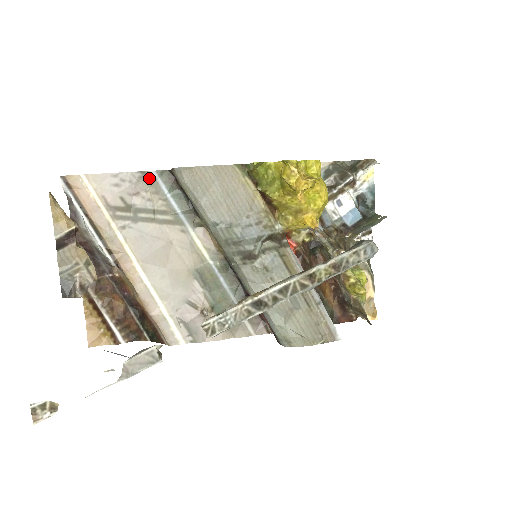
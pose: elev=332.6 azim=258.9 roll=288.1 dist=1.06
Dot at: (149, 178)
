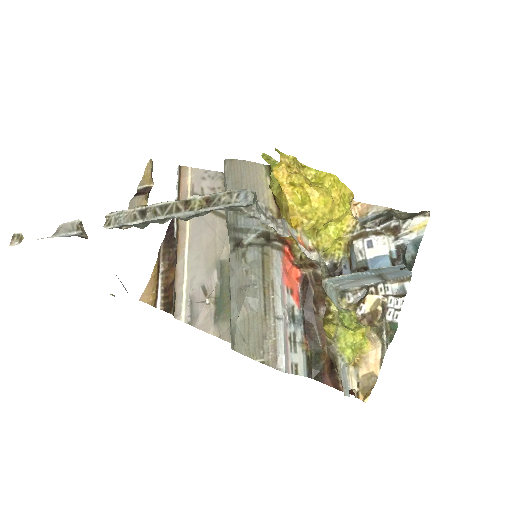
Dot at: occluded
